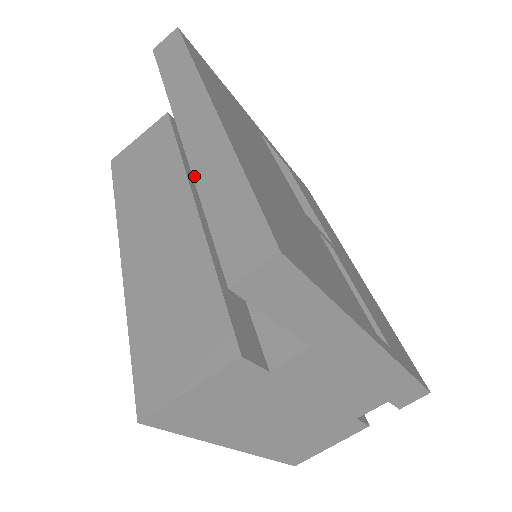
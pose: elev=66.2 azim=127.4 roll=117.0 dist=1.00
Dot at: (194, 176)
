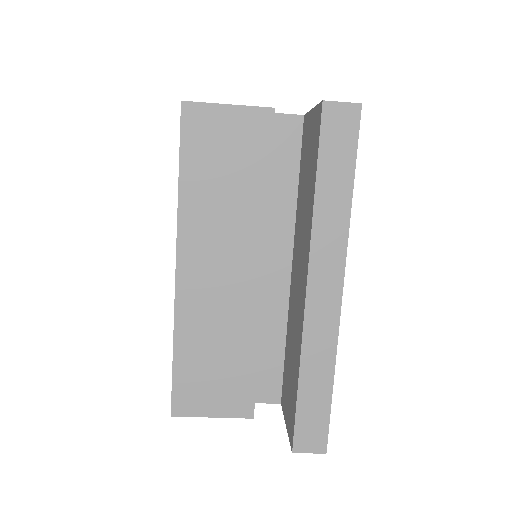
Dot at: (302, 355)
